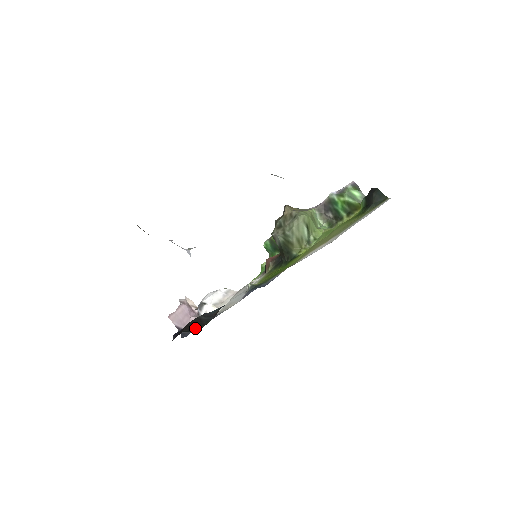
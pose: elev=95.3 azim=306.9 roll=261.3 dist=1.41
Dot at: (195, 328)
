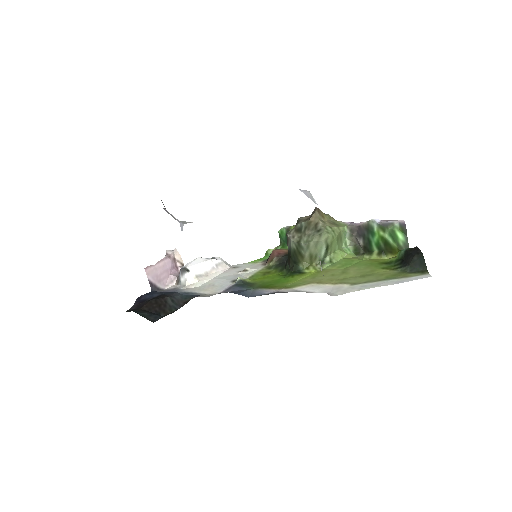
Dot at: (155, 312)
